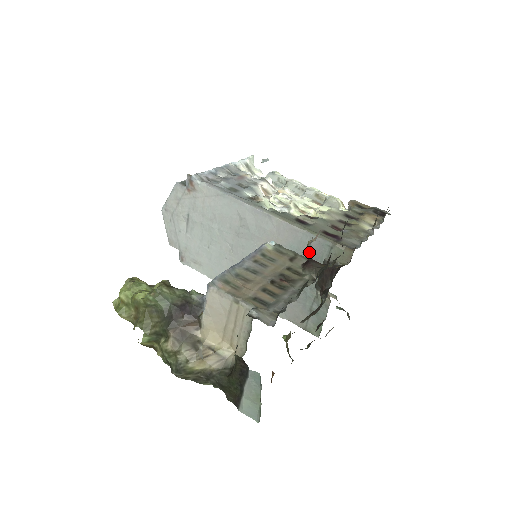
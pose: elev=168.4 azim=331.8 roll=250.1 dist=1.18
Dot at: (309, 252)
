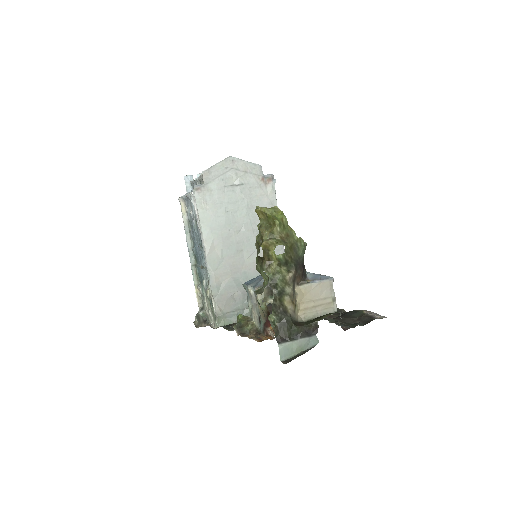
Dot at: occluded
